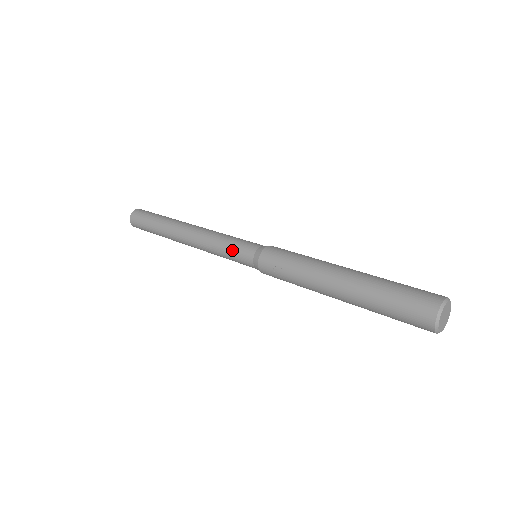
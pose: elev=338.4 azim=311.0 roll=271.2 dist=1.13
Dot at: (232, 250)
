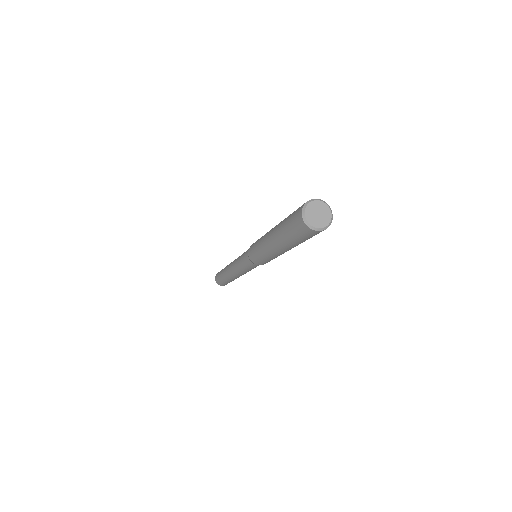
Dot at: occluded
